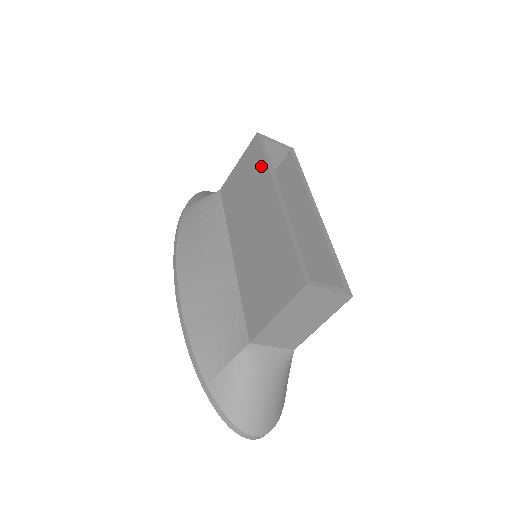
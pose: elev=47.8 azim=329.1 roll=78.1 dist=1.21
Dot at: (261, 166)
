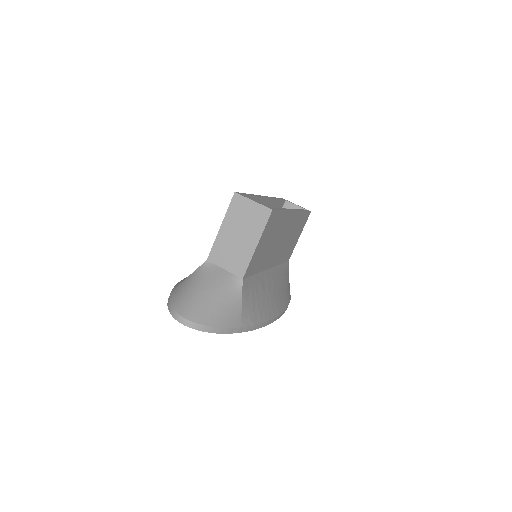
Dot at: occluded
